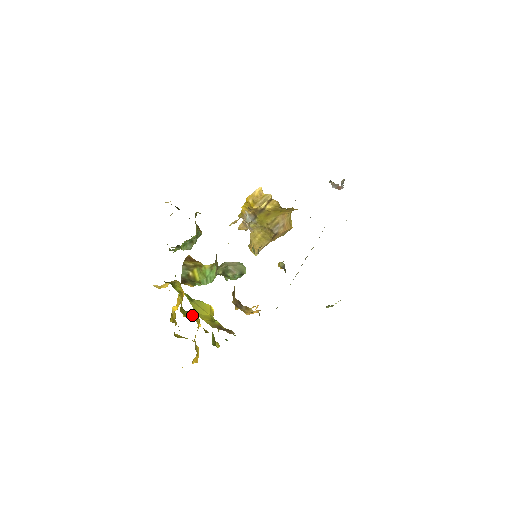
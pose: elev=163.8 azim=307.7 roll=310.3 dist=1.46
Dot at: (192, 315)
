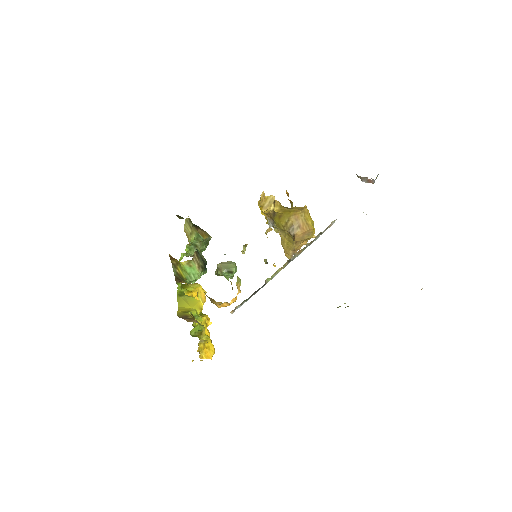
Dot at: (201, 313)
